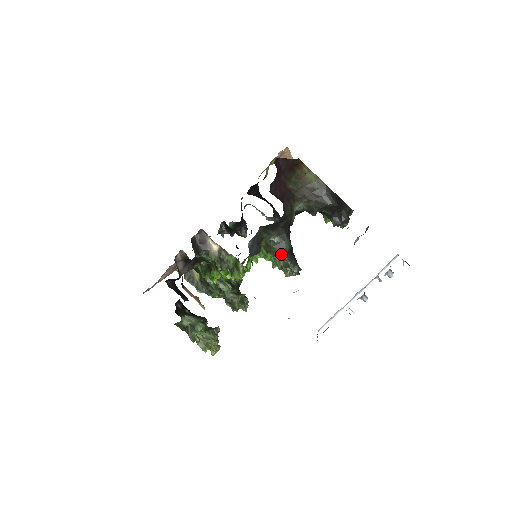
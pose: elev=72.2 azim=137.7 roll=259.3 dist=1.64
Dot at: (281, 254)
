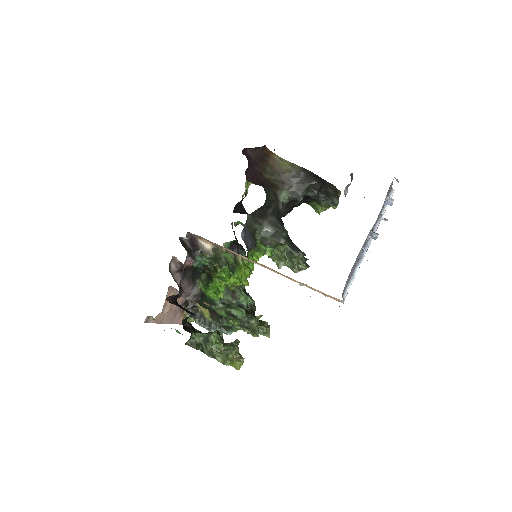
Dot at: (279, 241)
